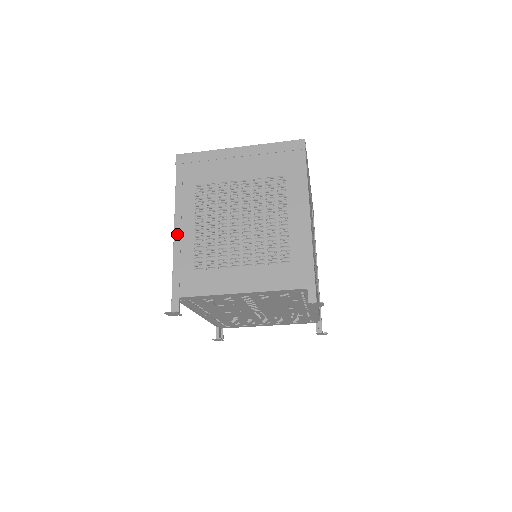
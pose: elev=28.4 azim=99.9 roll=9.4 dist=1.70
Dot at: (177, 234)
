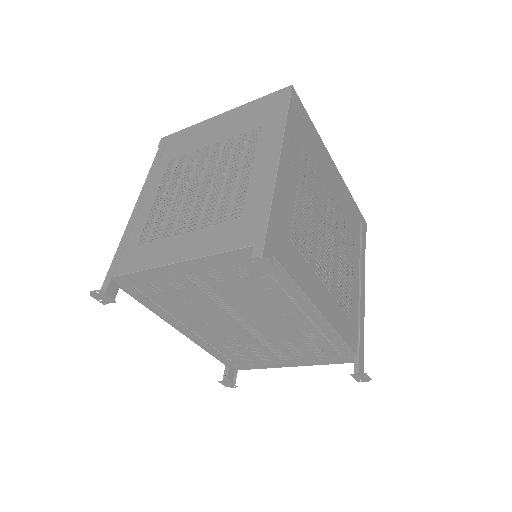
Dot at: (135, 211)
